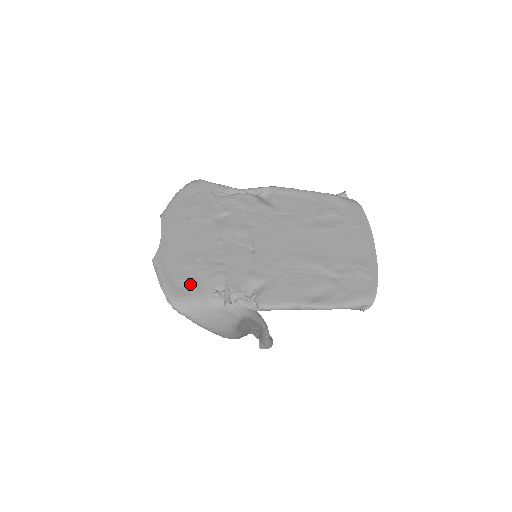
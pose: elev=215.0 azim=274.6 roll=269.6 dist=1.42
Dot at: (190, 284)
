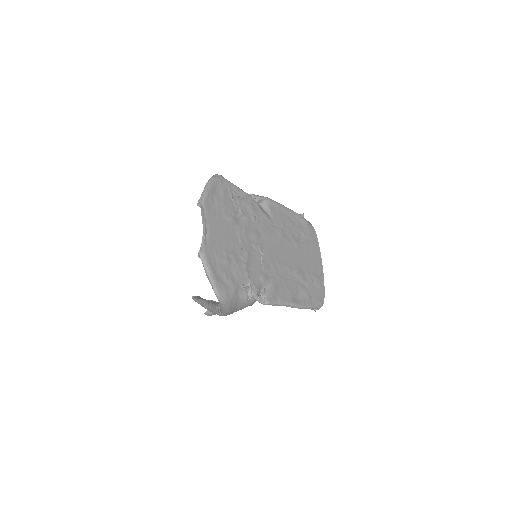
Dot at: (228, 278)
